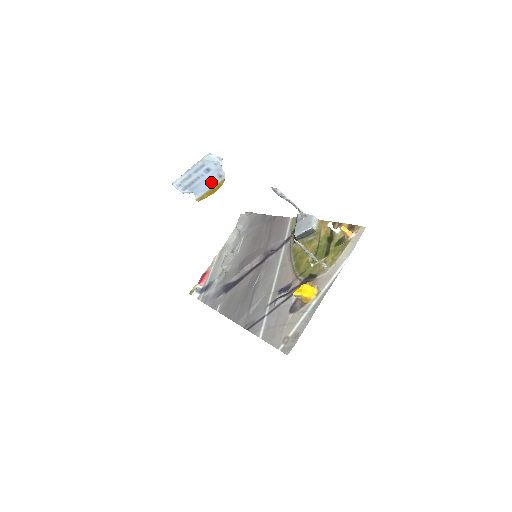
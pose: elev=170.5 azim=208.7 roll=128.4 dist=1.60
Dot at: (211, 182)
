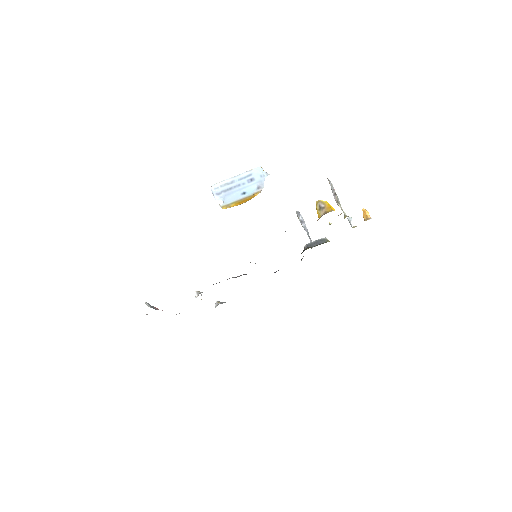
Dot at: (247, 192)
